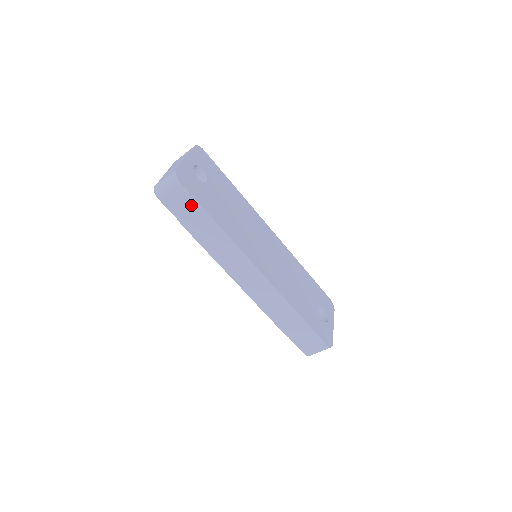
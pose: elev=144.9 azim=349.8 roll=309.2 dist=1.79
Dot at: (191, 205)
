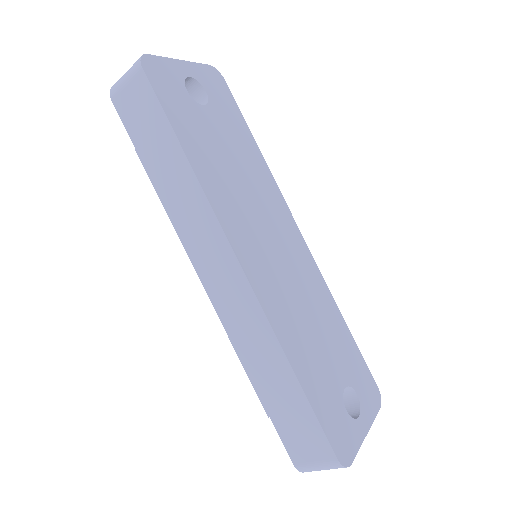
Dot at: (152, 114)
